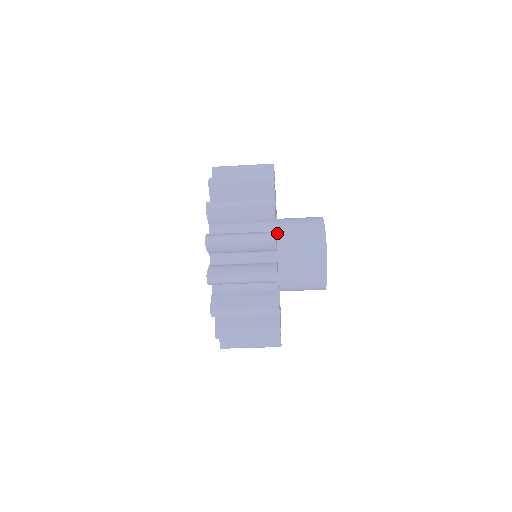
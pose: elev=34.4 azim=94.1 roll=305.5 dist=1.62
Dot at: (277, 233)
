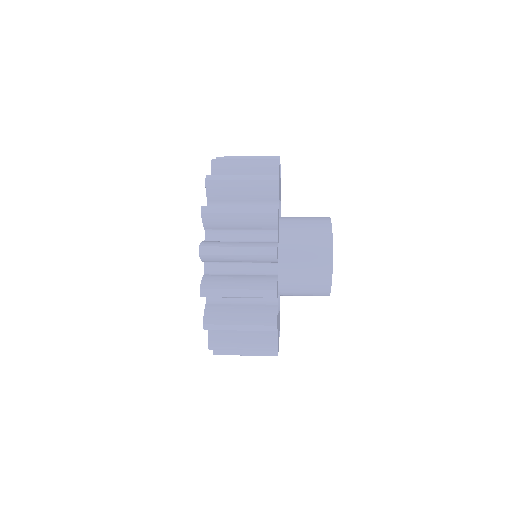
Dot at: (279, 279)
